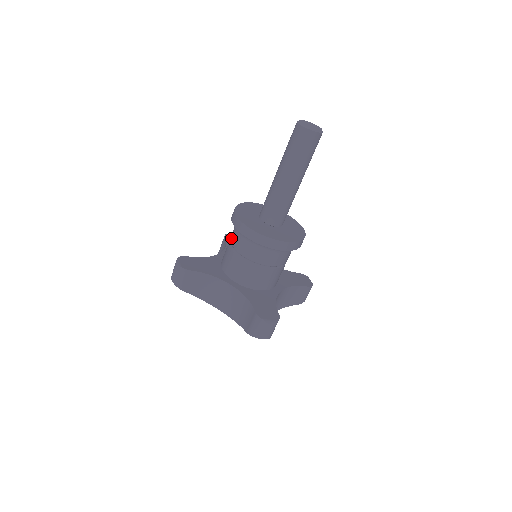
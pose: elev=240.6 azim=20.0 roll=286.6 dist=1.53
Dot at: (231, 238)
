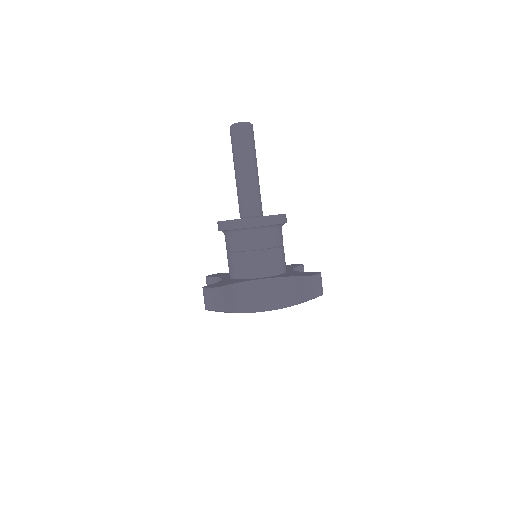
Dot at: (232, 247)
